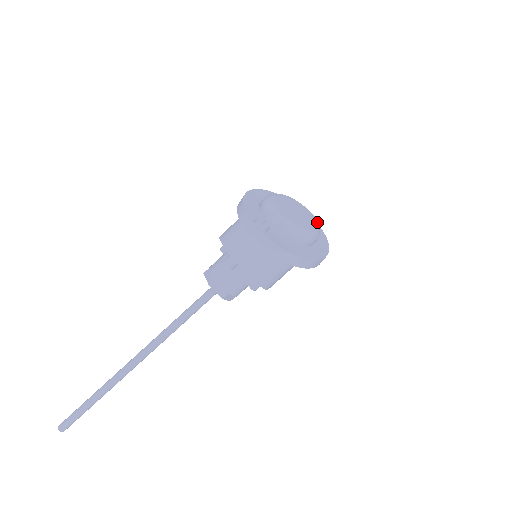
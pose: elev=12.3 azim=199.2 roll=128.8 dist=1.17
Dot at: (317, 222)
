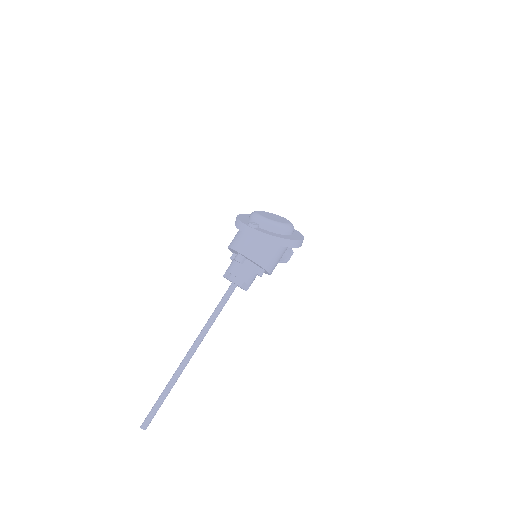
Dot at: occluded
